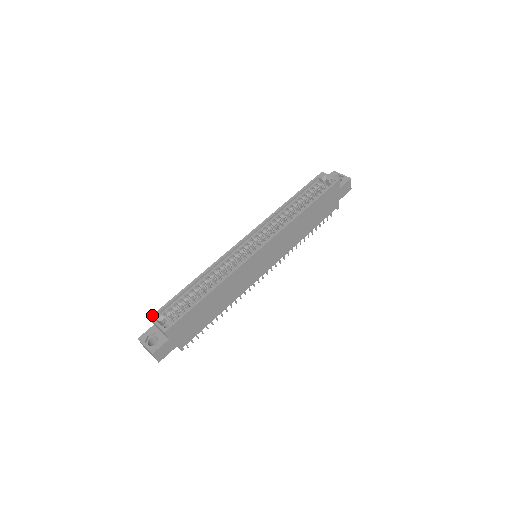
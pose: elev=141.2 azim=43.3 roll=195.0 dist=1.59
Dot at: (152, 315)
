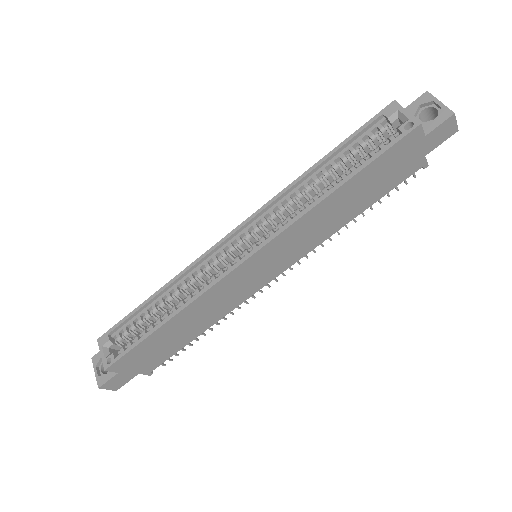
Dot at: (100, 337)
